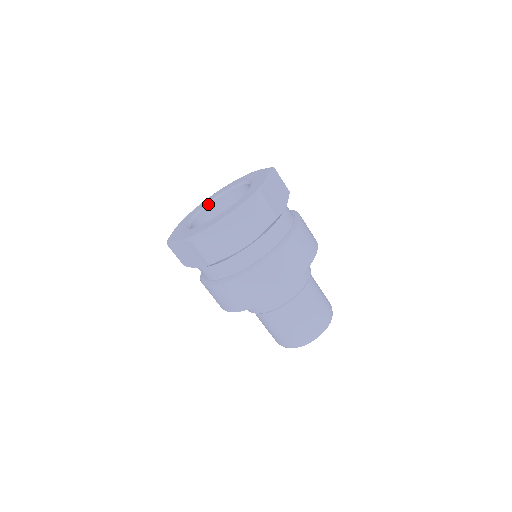
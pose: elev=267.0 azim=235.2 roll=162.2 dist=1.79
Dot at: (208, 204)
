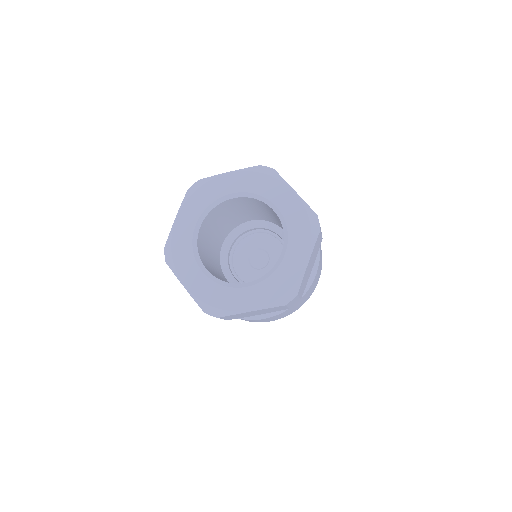
Dot at: (221, 201)
